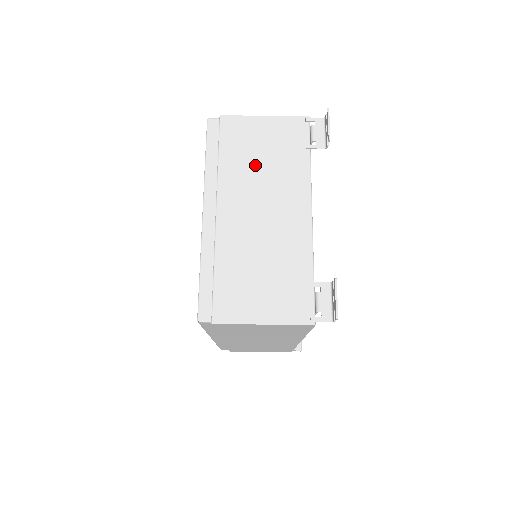
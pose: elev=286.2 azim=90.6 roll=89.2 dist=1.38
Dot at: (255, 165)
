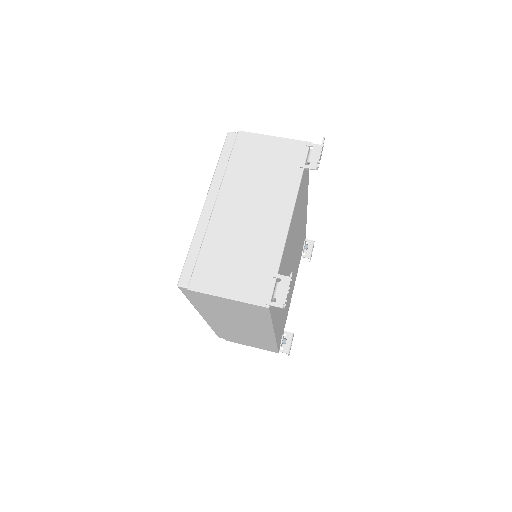
Dot at: (255, 173)
